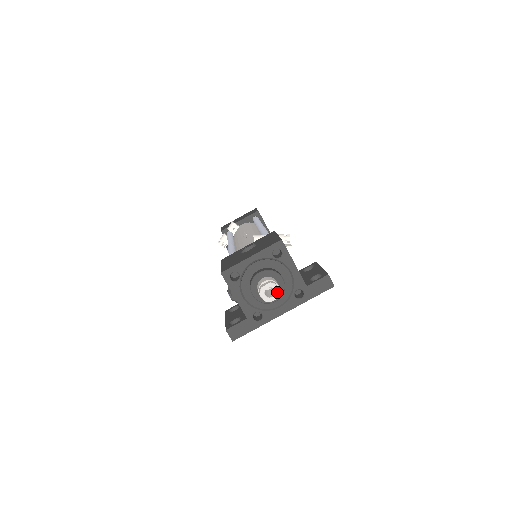
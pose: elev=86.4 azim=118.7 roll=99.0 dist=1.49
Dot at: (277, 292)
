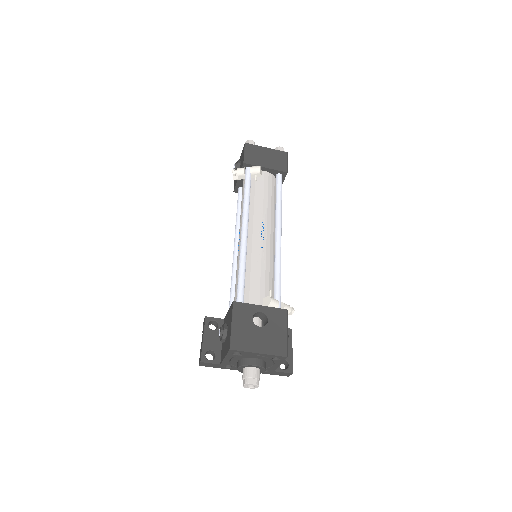
Dot at: occluded
